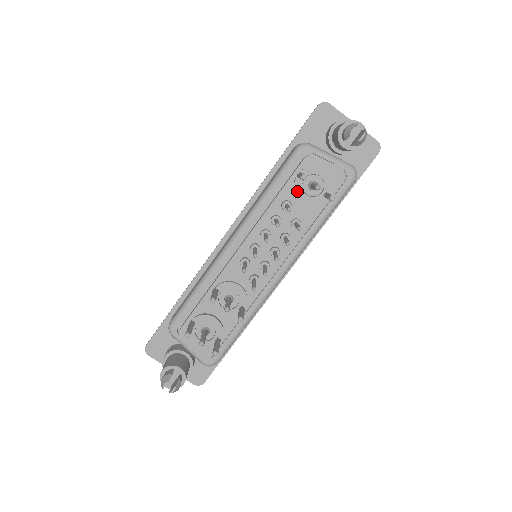
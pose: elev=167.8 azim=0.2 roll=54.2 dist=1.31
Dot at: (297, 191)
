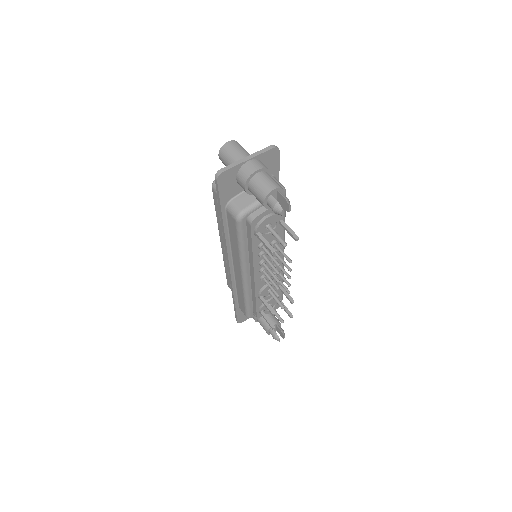
Dot at: occluded
